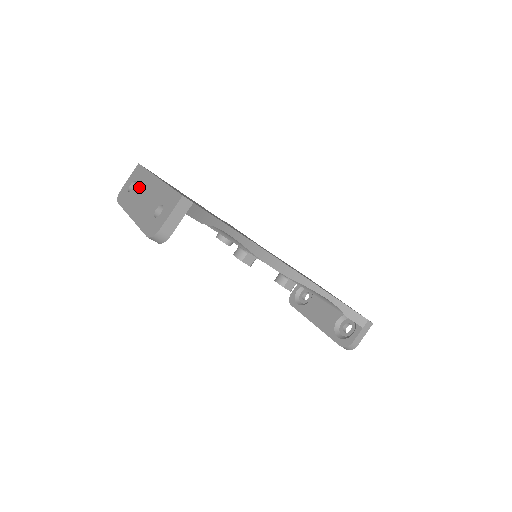
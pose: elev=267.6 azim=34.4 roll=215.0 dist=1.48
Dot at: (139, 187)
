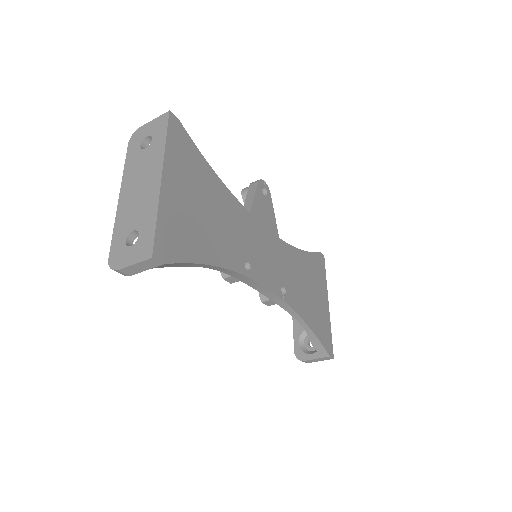
Dot at: (147, 159)
